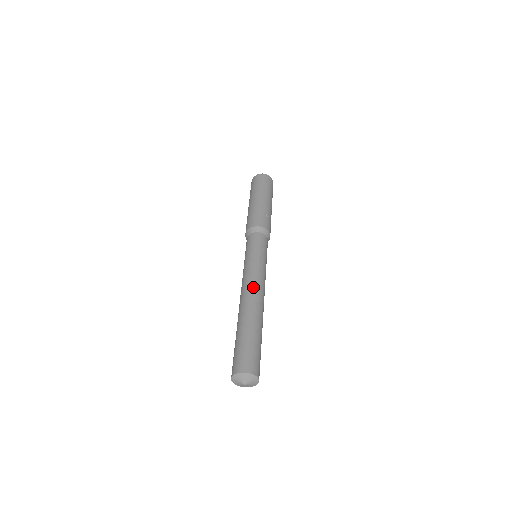
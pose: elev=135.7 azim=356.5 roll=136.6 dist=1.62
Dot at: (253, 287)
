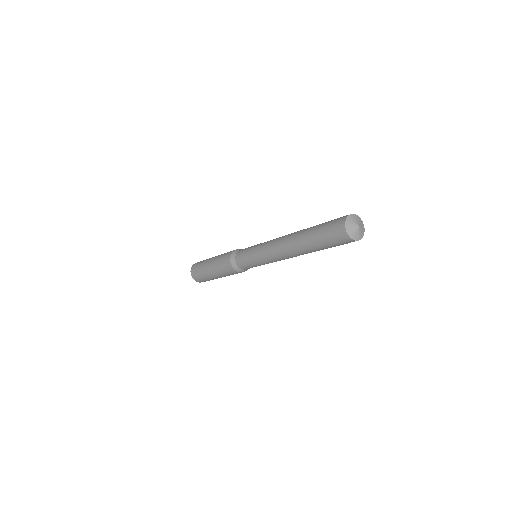
Dot at: (282, 236)
